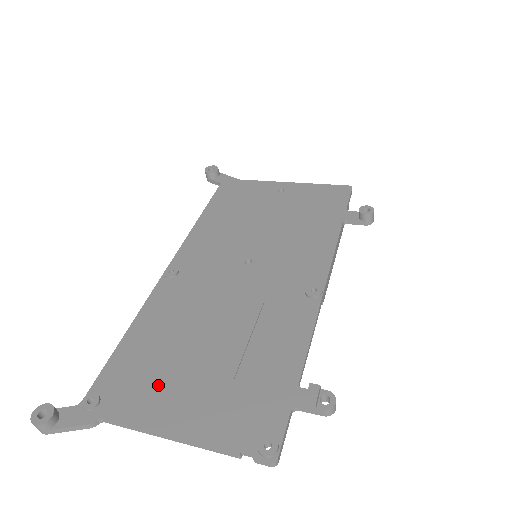
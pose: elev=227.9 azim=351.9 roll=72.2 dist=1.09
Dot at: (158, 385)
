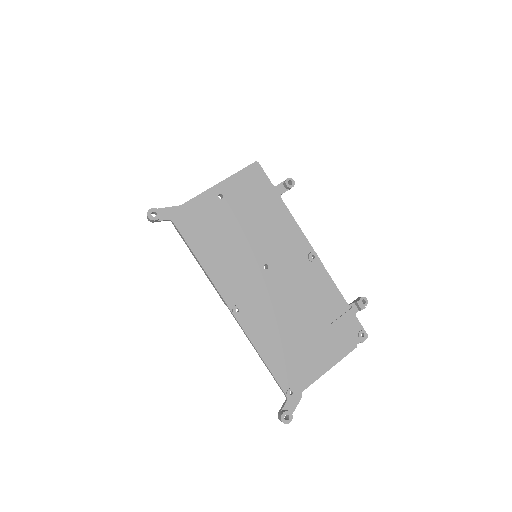
Dot at: (305, 359)
